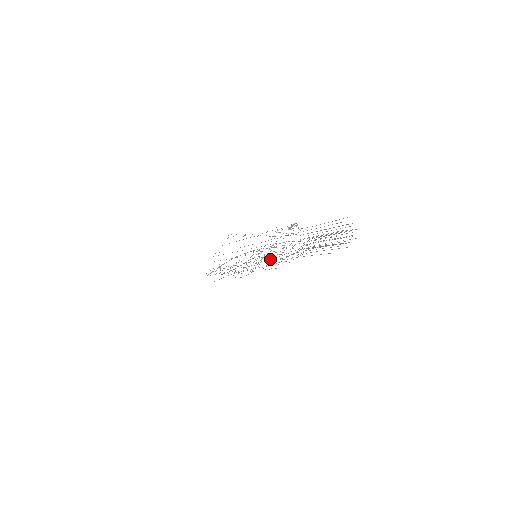
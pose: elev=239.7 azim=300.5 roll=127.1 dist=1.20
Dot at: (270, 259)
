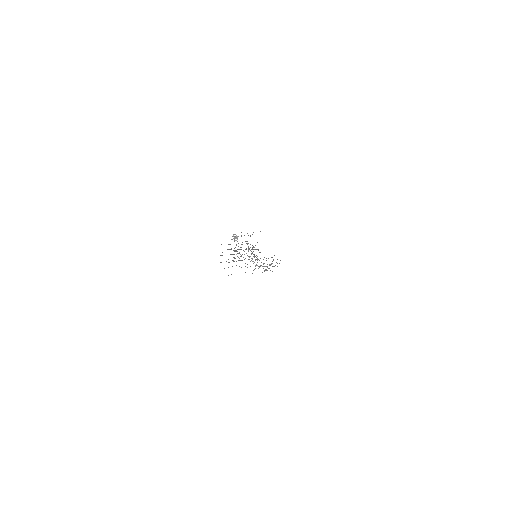
Dot at: occluded
